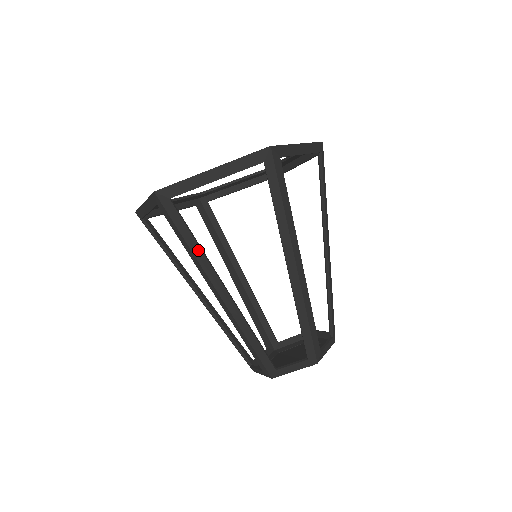
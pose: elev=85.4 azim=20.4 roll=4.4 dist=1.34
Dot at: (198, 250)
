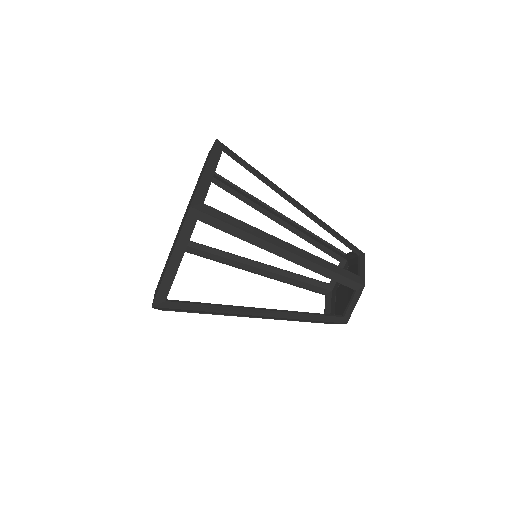
Dot at: (206, 313)
